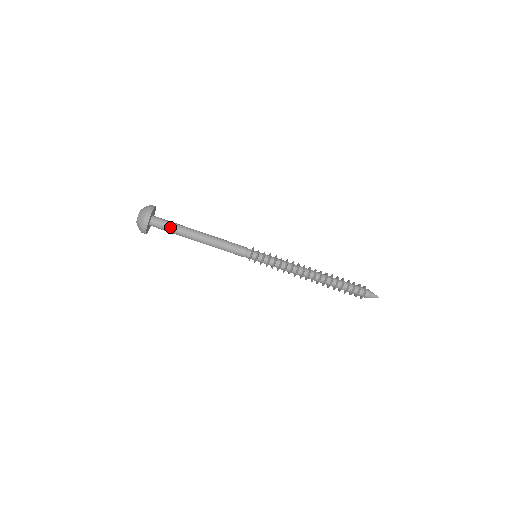
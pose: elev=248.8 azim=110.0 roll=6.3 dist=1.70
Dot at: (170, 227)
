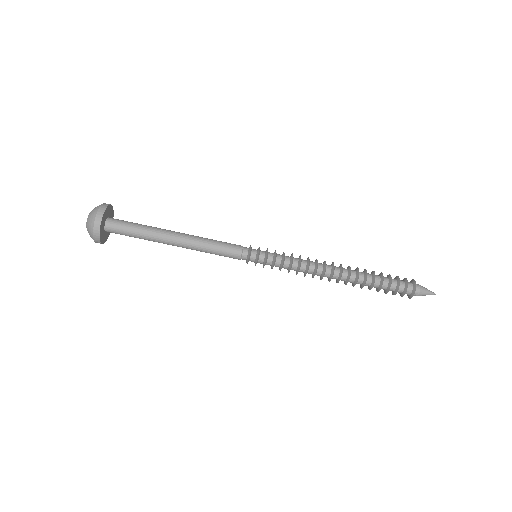
Dot at: (132, 232)
